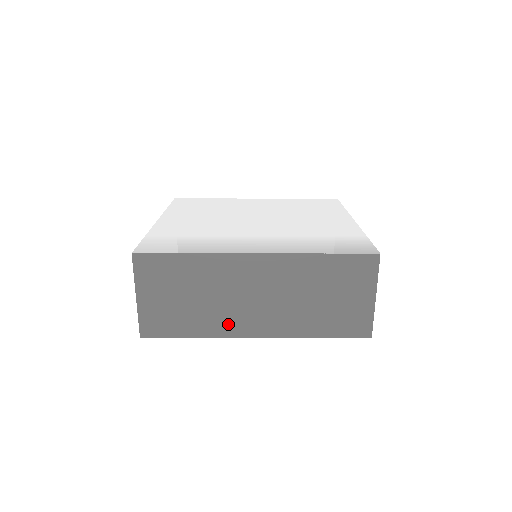
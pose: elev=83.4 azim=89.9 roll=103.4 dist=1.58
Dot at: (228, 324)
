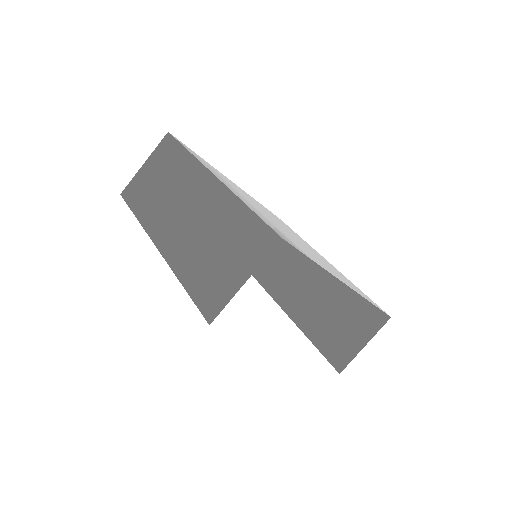
Dot at: (156, 222)
